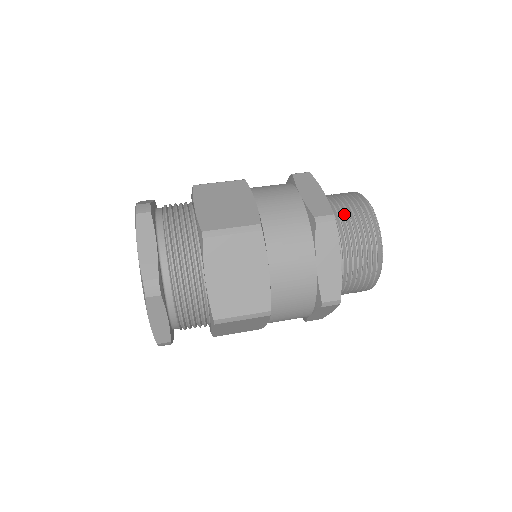
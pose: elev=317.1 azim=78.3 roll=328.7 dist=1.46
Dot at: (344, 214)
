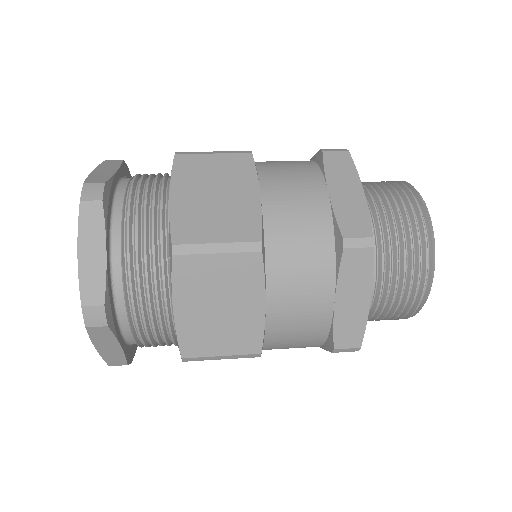
Dot at: occluded
